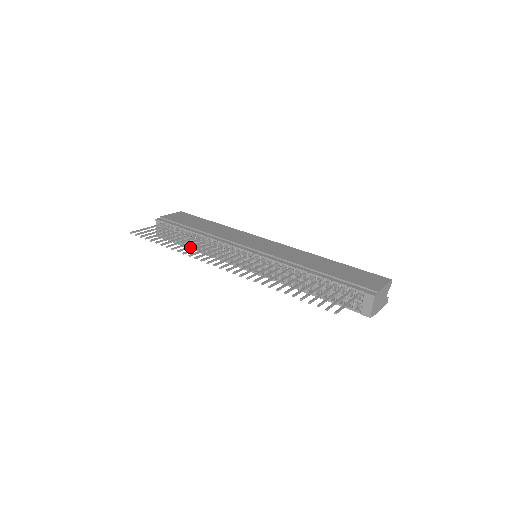
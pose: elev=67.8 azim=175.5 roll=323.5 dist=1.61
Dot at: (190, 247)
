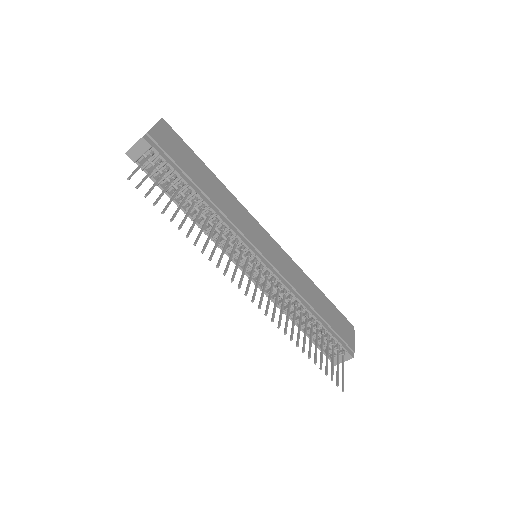
Dot at: occluded
